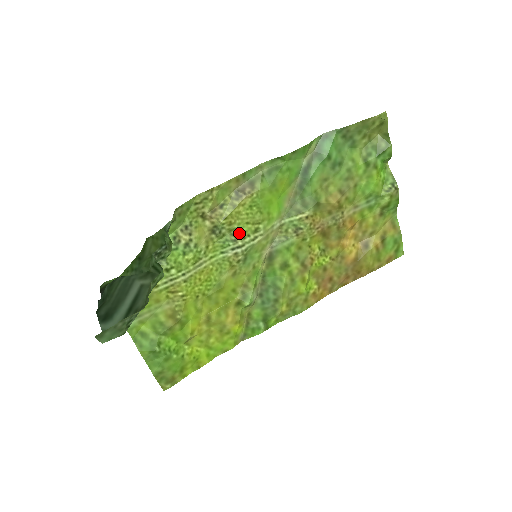
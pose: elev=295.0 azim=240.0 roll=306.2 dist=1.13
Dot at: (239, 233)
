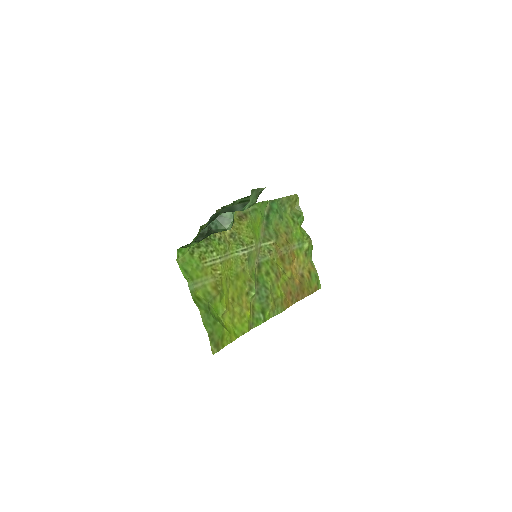
Dot at: (244, 241)
